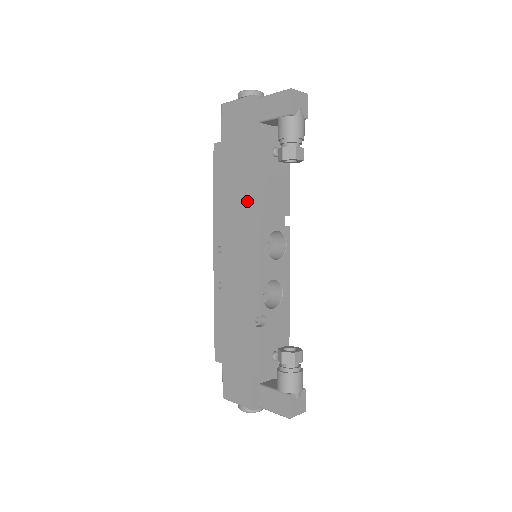
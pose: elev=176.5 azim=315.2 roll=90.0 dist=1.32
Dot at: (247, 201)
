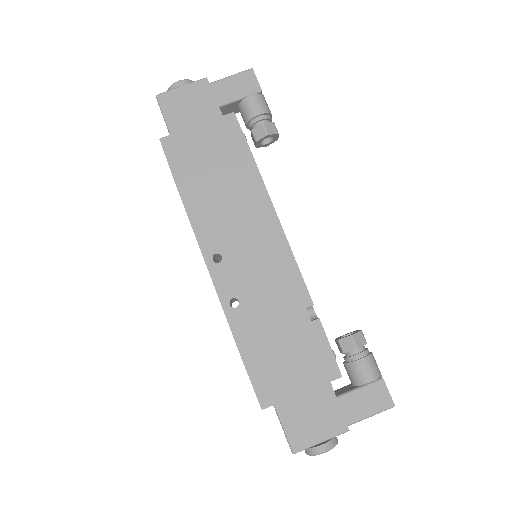
Dot at: (244, 185)
